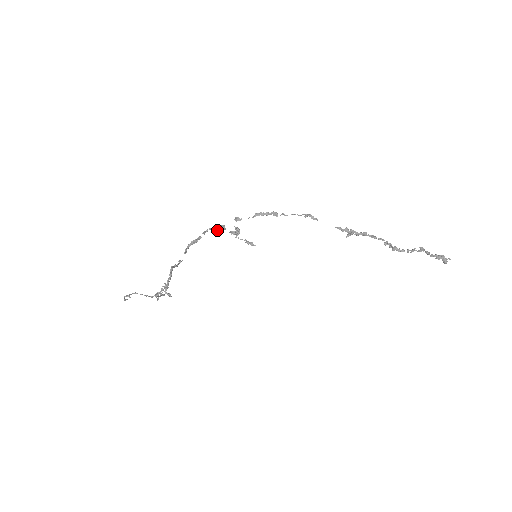
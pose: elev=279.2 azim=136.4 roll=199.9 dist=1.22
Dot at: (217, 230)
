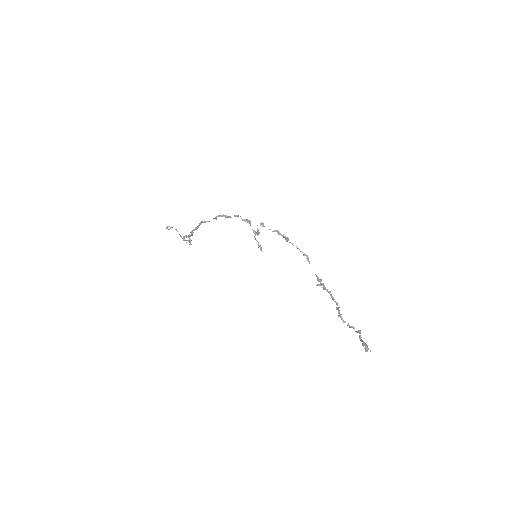
Dot at: (245, 221)
